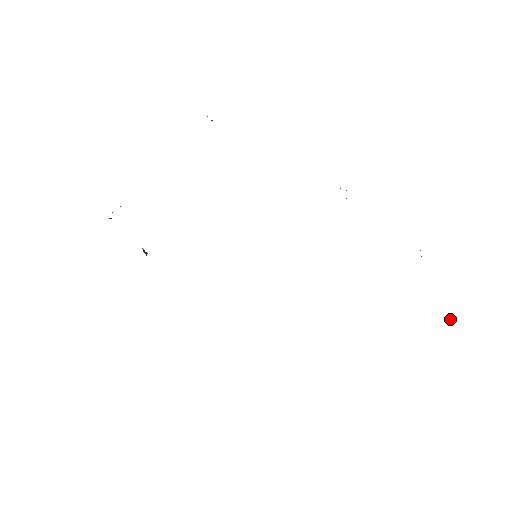
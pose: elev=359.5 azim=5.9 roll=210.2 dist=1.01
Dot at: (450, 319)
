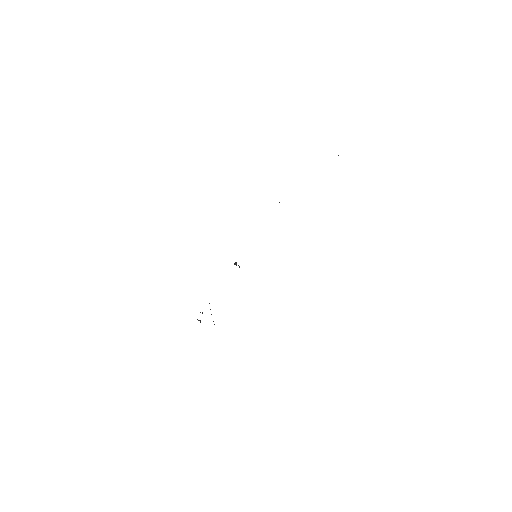
Dot at: occluded
